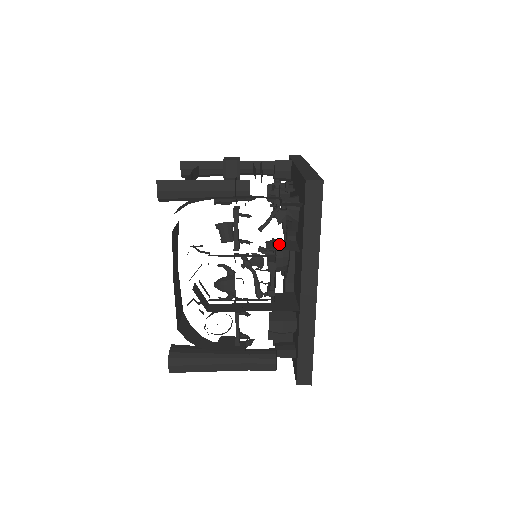
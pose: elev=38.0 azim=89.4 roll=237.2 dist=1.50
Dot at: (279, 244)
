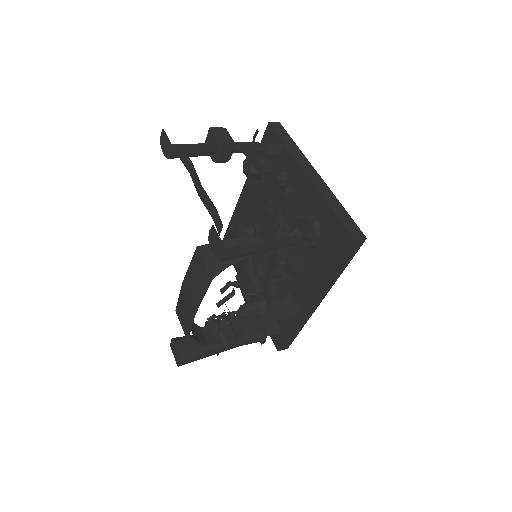
Dot at: (294, 262)
